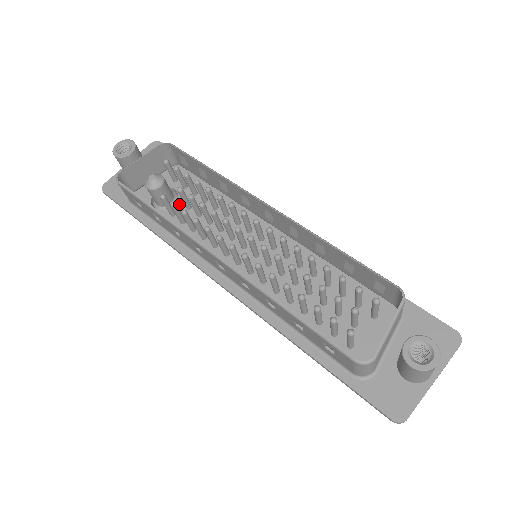
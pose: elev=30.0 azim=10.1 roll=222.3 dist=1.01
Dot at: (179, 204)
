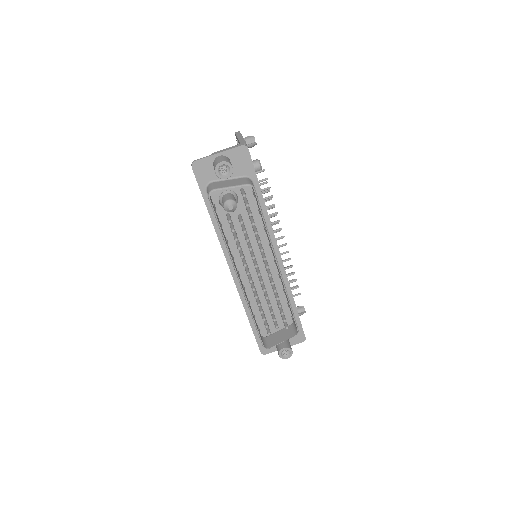
Dot at: (235, 210)
